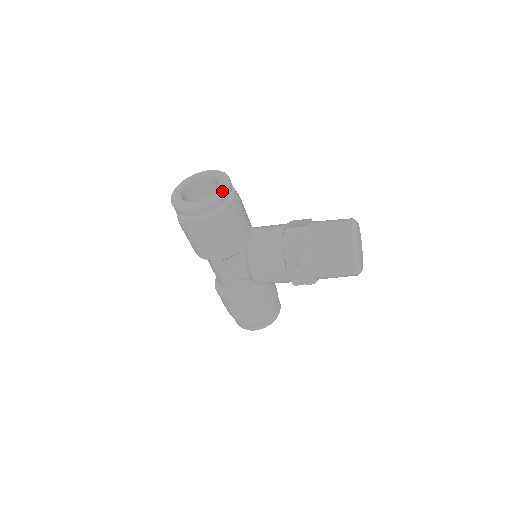
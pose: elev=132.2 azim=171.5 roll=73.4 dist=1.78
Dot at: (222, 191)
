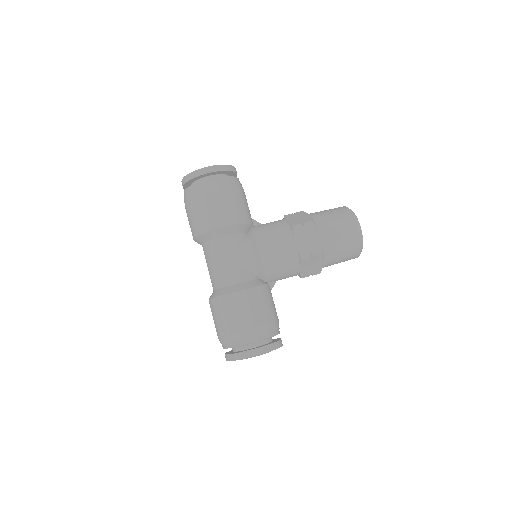
Dot at: occluded
